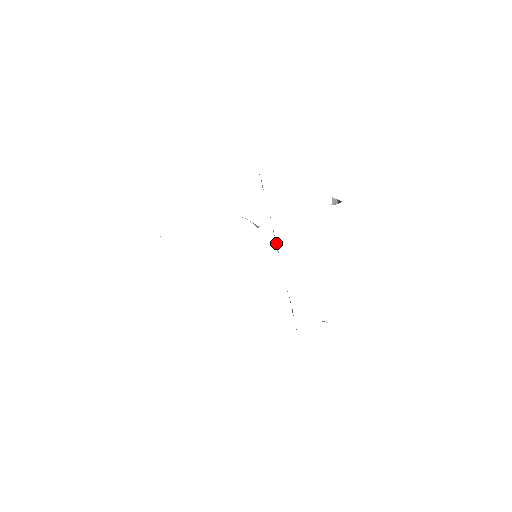
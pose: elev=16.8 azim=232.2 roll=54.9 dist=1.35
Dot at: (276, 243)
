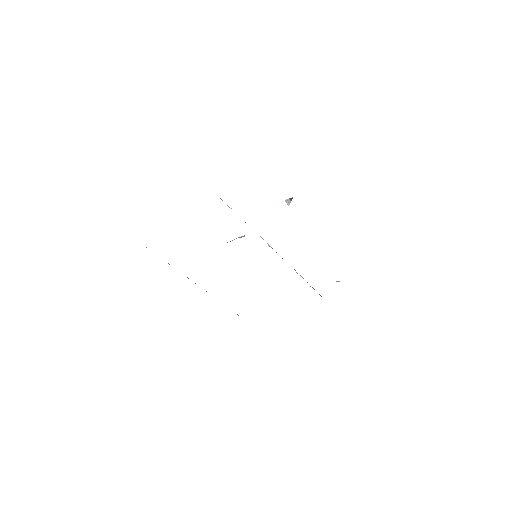
Dot at: occluded
